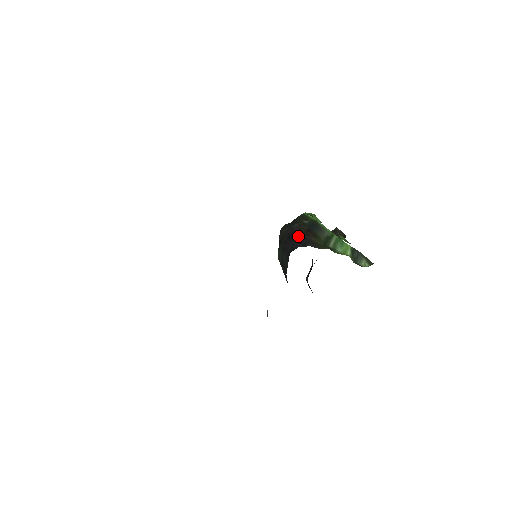
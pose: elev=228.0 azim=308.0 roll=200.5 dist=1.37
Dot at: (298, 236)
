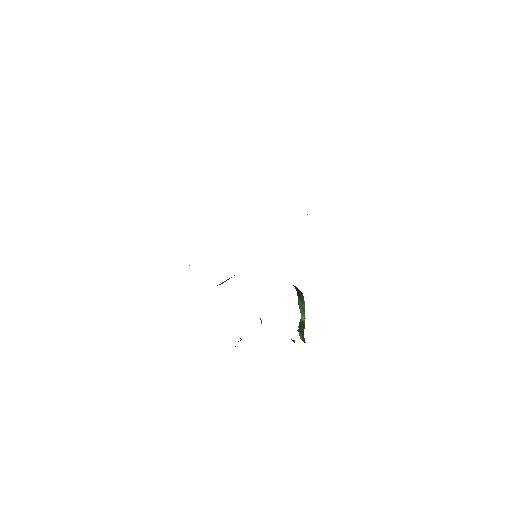
Dot at: occluded
